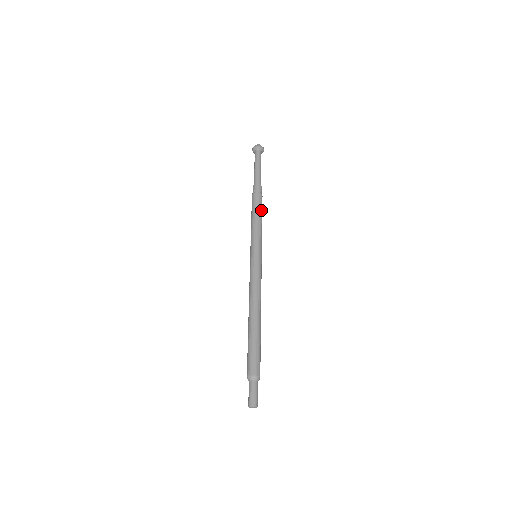
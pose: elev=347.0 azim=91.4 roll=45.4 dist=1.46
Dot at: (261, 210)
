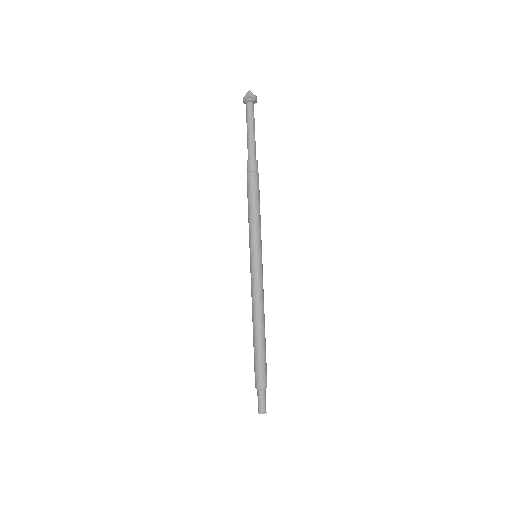
Dot at: (258, 196)
